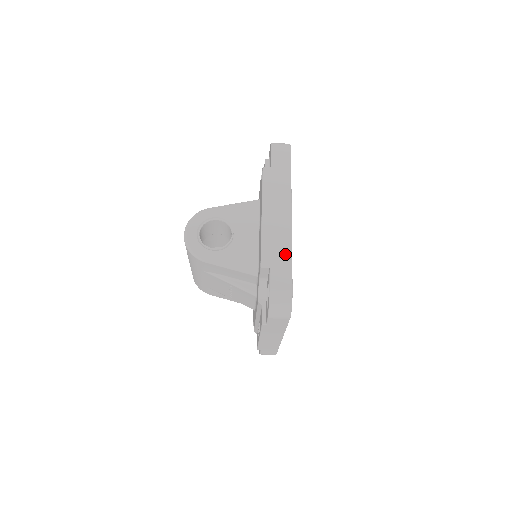
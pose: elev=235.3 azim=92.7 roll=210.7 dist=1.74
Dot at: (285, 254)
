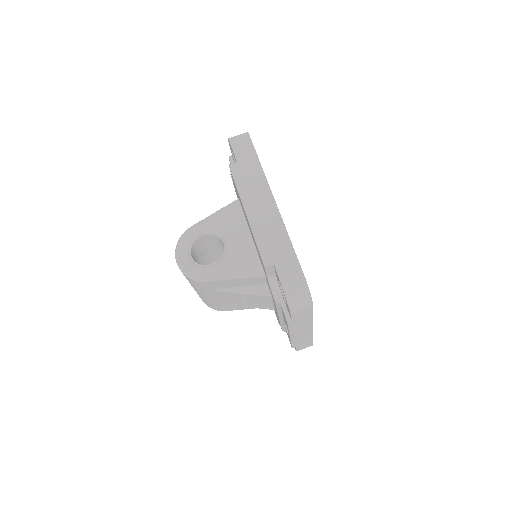
Dot at: (284, 243)
